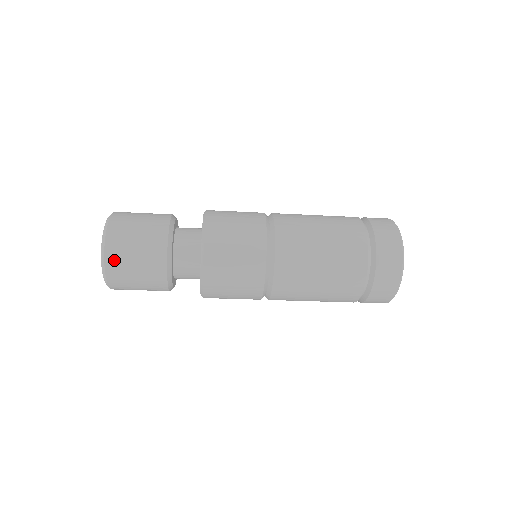
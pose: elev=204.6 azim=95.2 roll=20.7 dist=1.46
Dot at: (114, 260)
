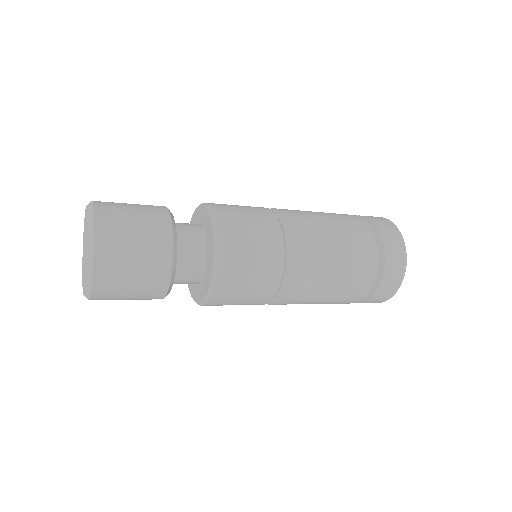
Dot at: (106, 258)
